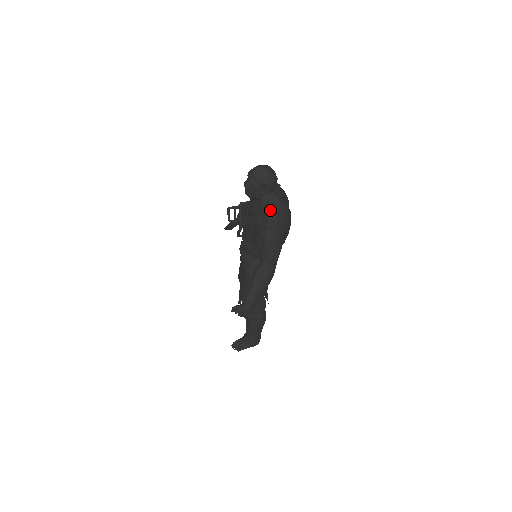
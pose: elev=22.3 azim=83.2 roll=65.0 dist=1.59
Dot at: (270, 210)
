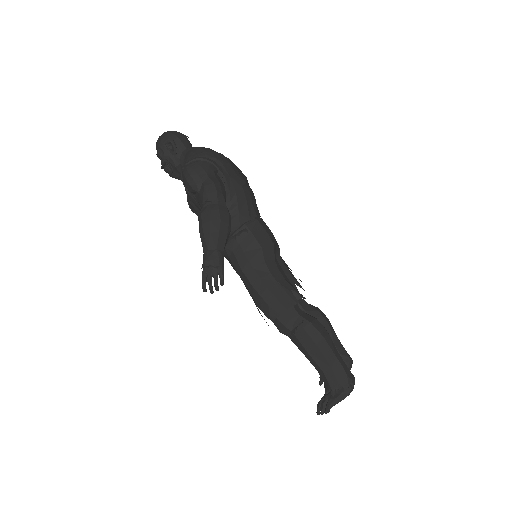
Dot at: (186, 159)
